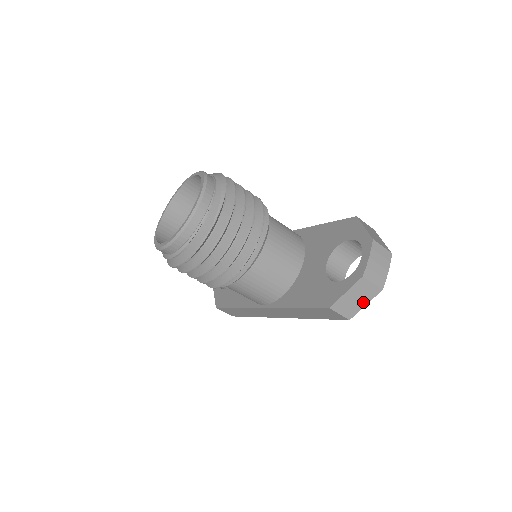
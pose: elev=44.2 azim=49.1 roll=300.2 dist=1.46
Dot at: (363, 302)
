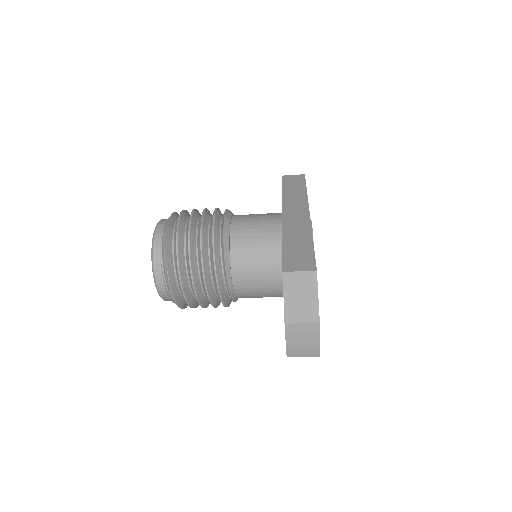
Dot at: occluded
